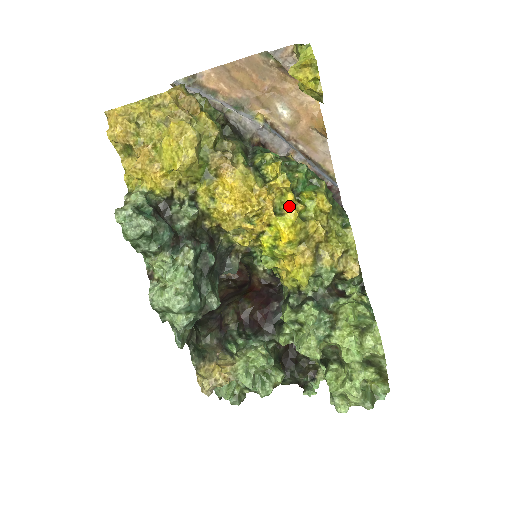
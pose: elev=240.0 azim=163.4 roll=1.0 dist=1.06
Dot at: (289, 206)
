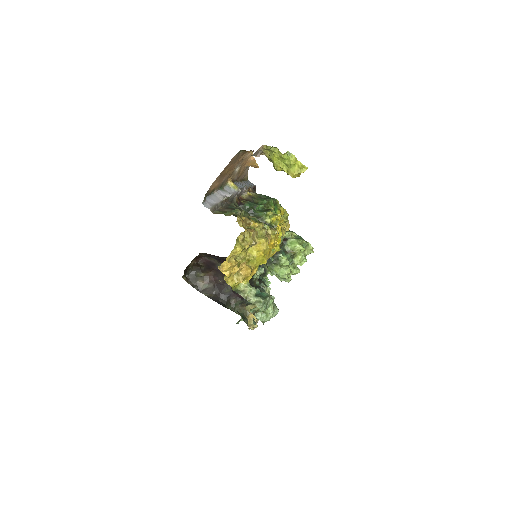
Dot at: (278, 227)
